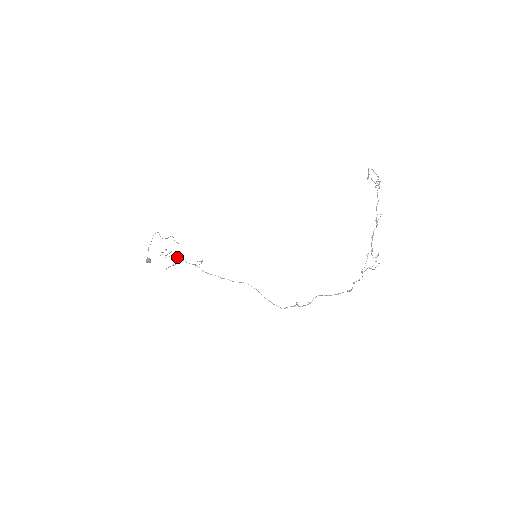
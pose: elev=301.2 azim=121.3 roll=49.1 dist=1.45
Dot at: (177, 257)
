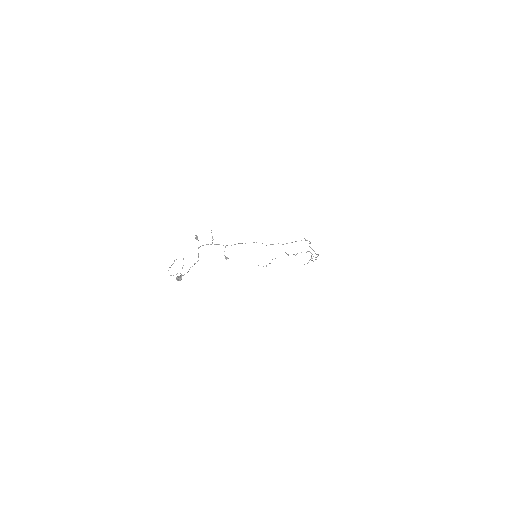
Dot at: occluded
